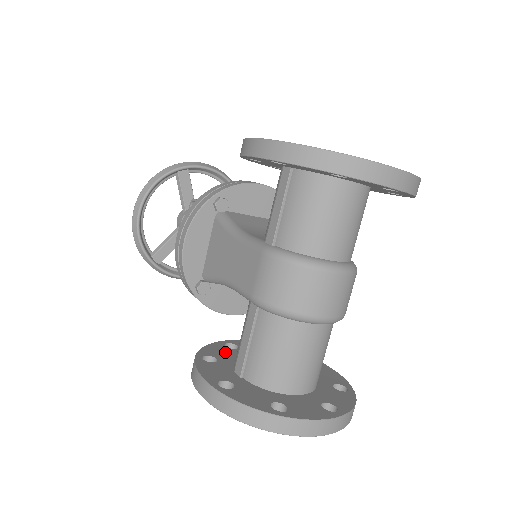
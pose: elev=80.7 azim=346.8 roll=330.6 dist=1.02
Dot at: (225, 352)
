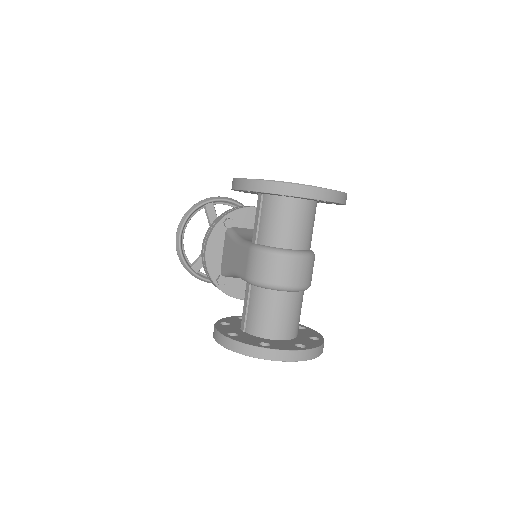
Dot at: (237, 321)
